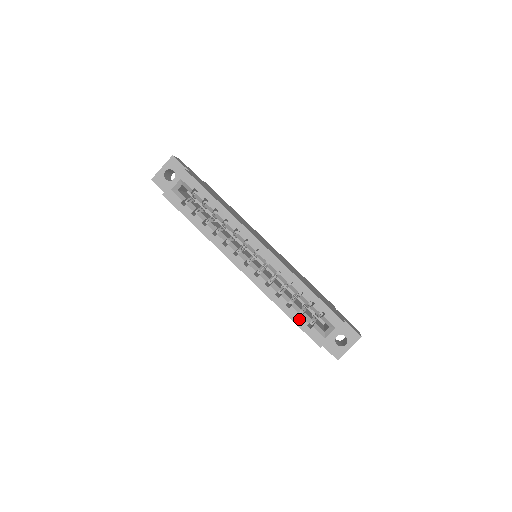
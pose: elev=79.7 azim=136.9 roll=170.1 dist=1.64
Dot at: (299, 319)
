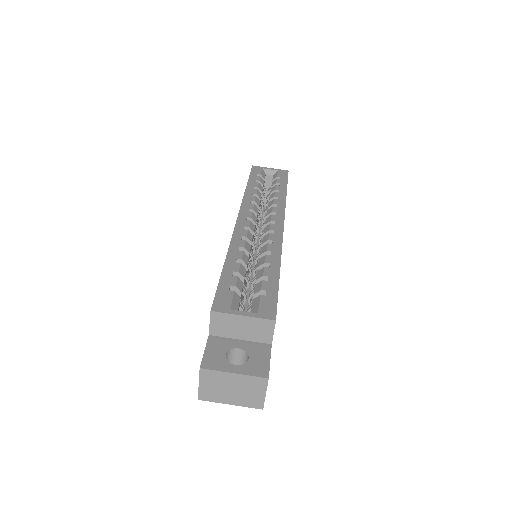
Dot at: (231, 275)
